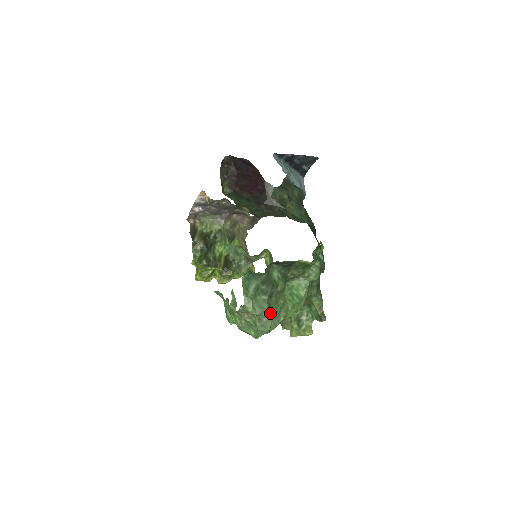
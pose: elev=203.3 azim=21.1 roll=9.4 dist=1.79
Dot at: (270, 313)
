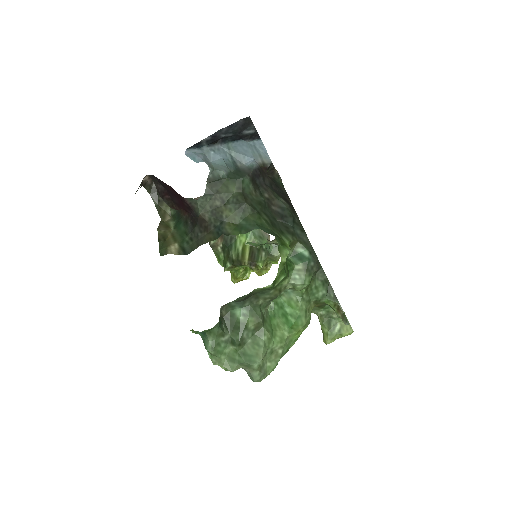
Dot at: (247, 364)
